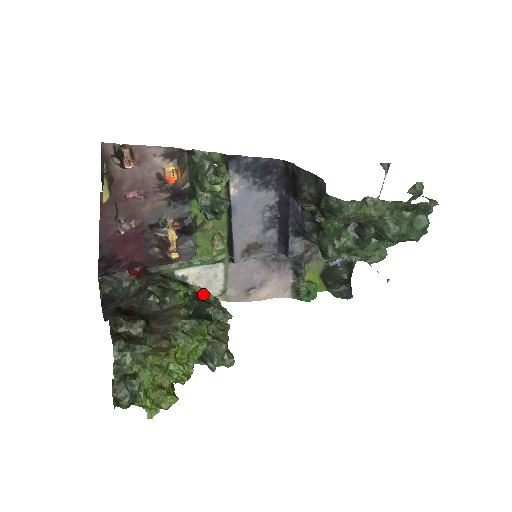
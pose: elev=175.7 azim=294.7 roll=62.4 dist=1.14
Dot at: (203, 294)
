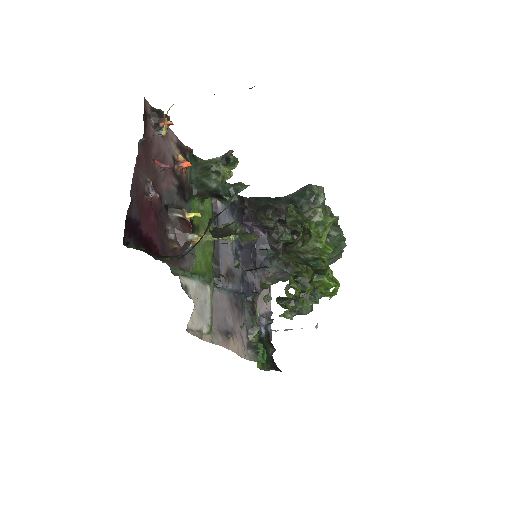
Dot at: occluded
